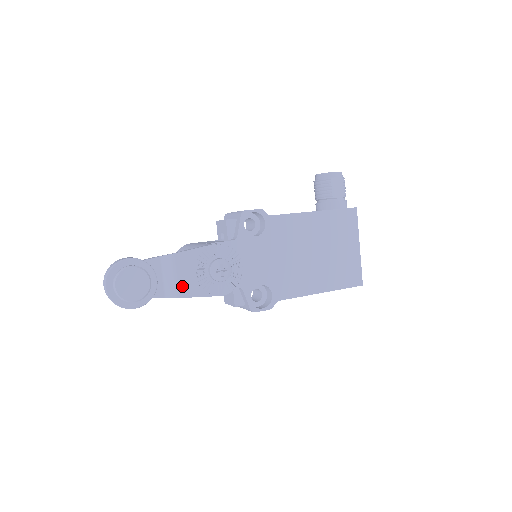
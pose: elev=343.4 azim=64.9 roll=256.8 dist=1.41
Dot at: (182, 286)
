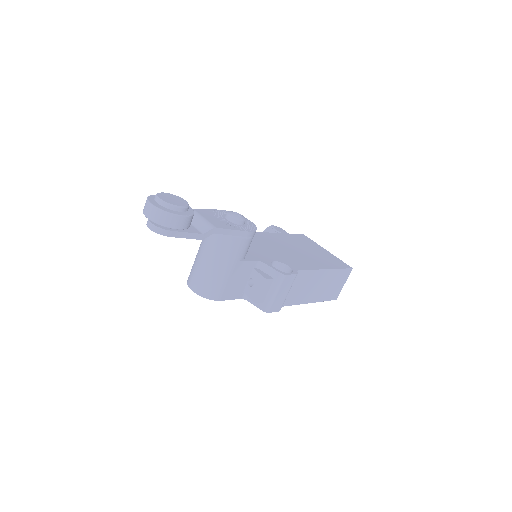
Dot at: (212, 223)
